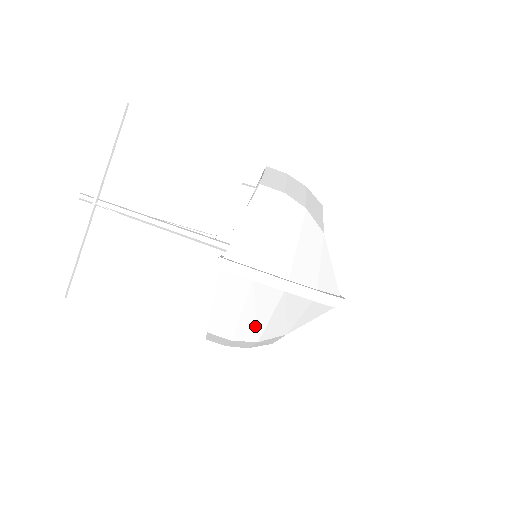
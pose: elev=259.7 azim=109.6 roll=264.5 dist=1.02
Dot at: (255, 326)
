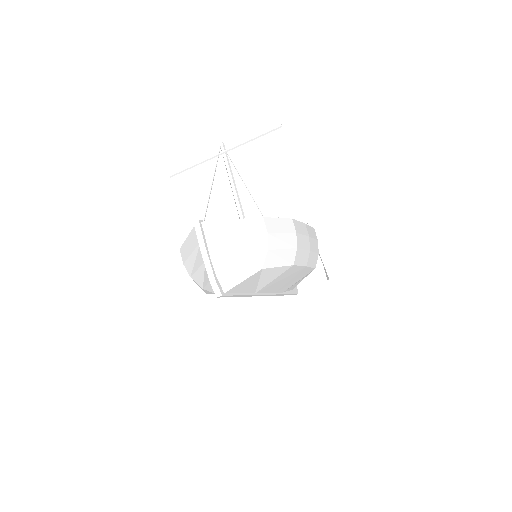
Dot at: (193, 267)
